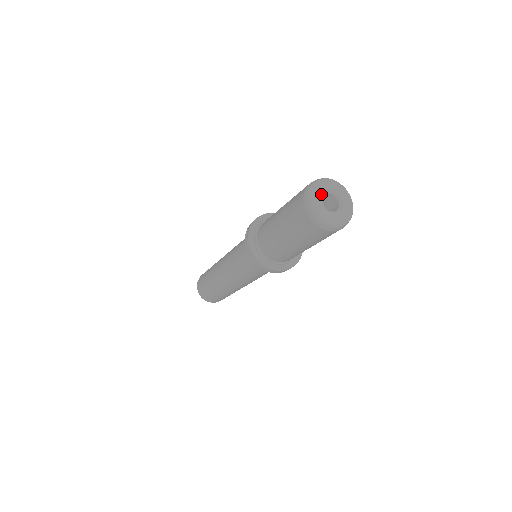
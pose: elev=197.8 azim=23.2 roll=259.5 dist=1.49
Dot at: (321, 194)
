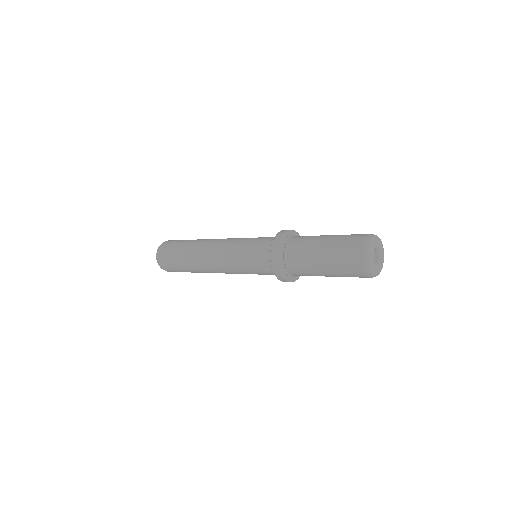
Dot at: (375, 246)
